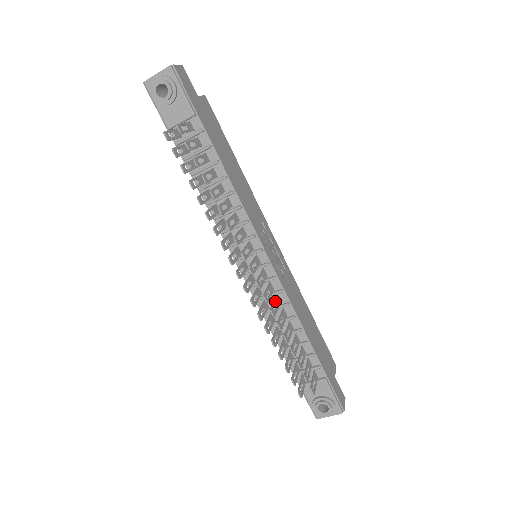
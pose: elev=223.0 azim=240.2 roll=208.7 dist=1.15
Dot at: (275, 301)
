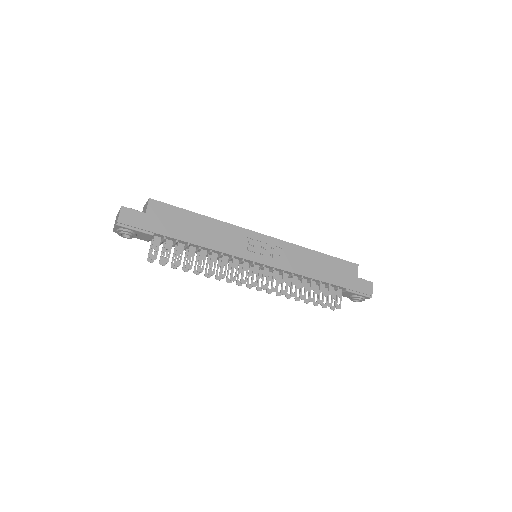
Dot at: (283, 280)
